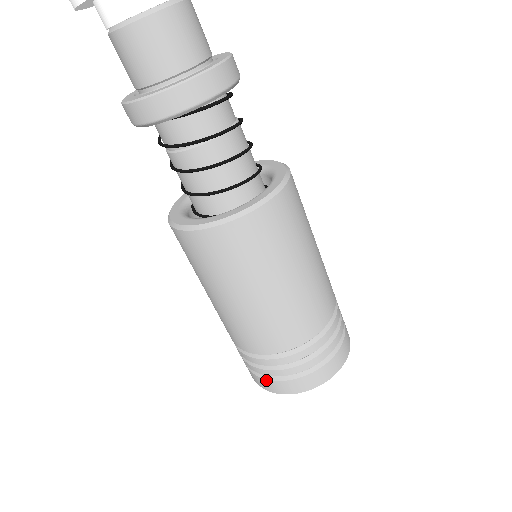
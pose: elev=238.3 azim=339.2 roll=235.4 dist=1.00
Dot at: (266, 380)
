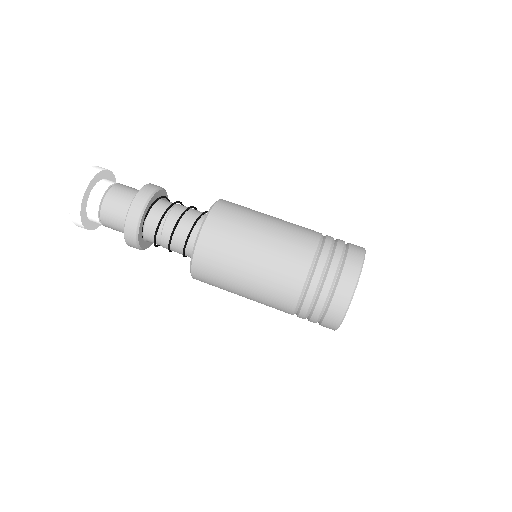
Dot at: (337, 290)
